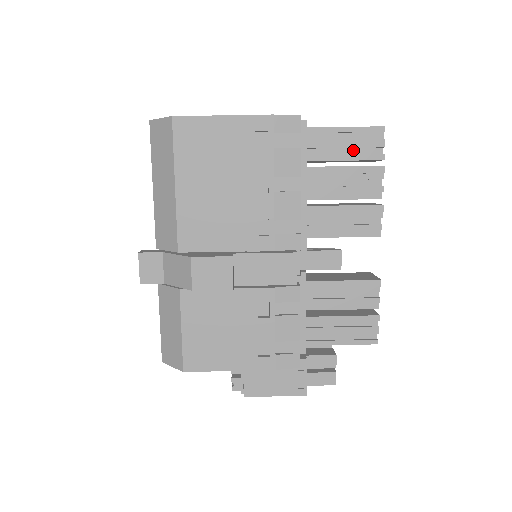
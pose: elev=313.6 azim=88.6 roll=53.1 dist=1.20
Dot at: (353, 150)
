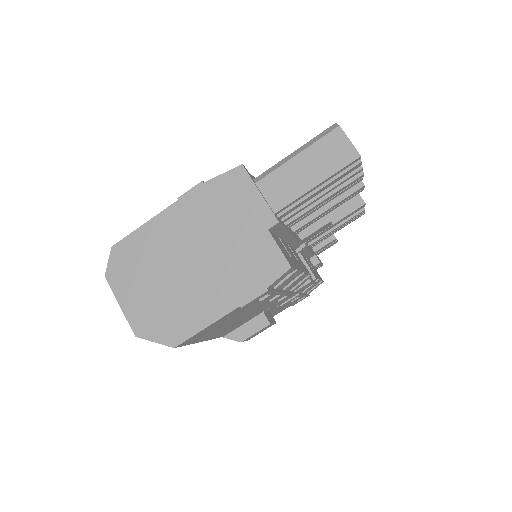
Dot at: occluded
